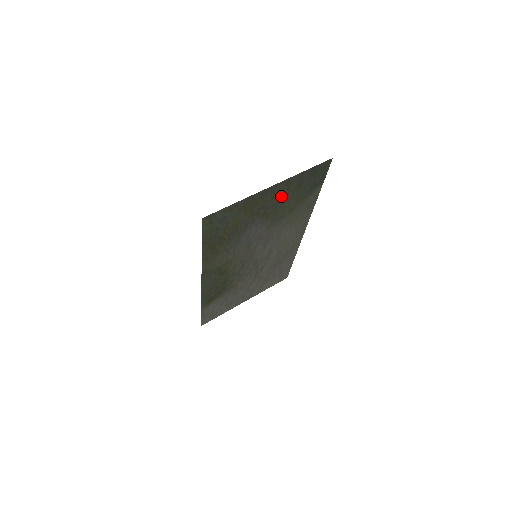
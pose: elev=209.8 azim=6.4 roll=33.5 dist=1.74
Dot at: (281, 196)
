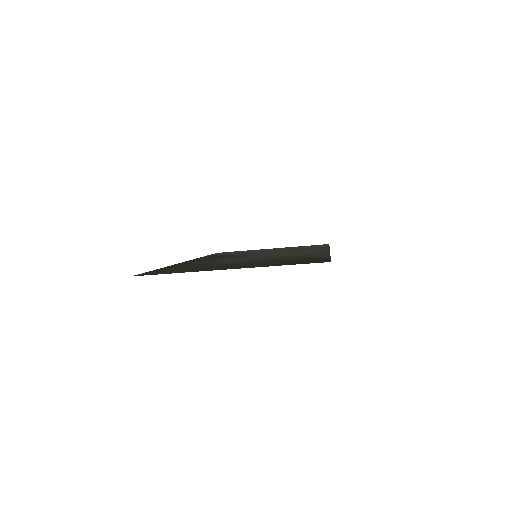
Dot at: (255, 264)
